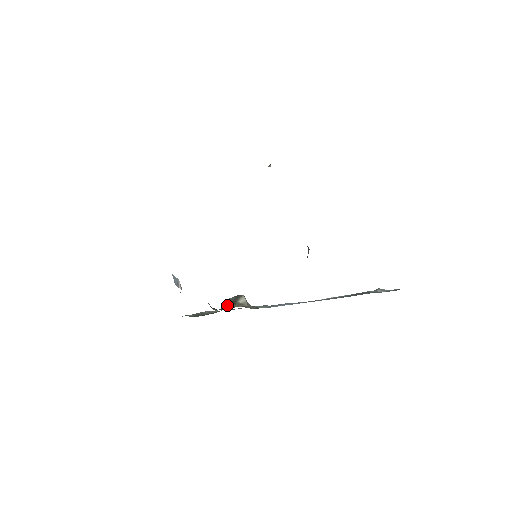
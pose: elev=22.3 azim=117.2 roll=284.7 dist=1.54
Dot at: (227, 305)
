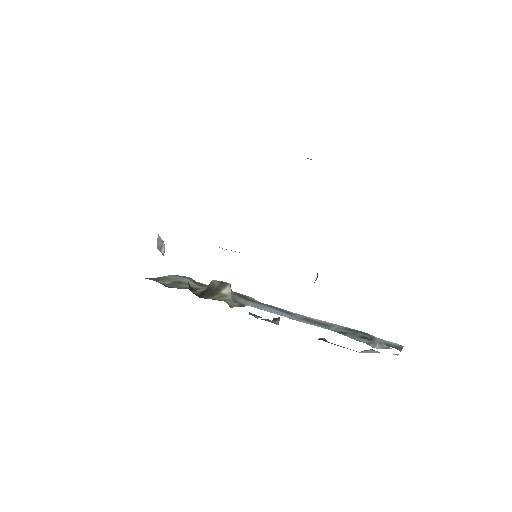
Dot at: (208, 293)
